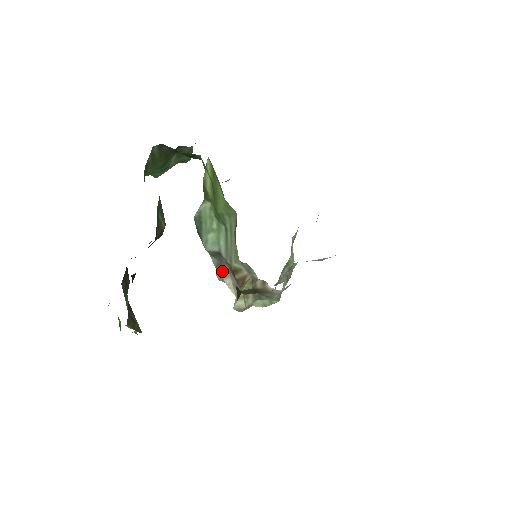
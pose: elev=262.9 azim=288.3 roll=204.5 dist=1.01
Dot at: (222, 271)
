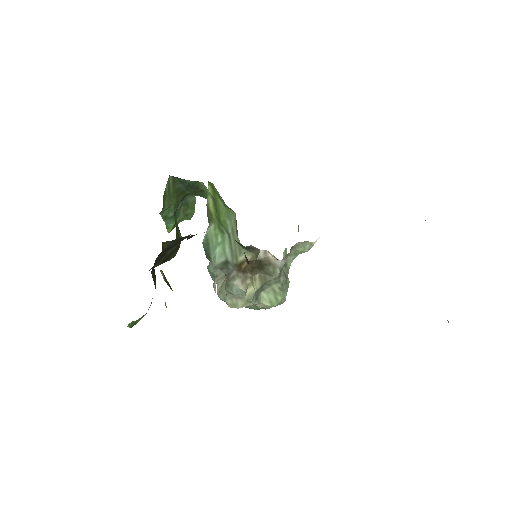
Dot at: (231, 278)
